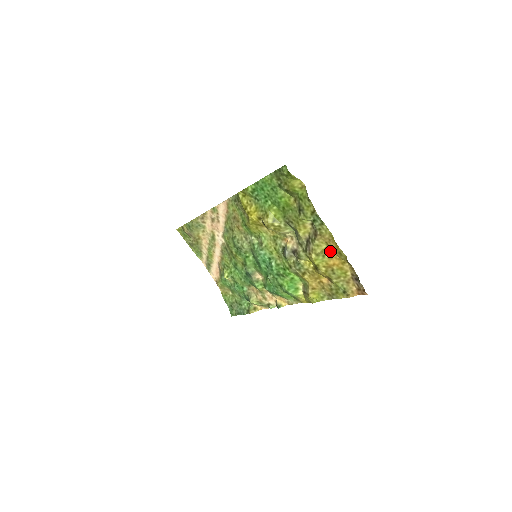
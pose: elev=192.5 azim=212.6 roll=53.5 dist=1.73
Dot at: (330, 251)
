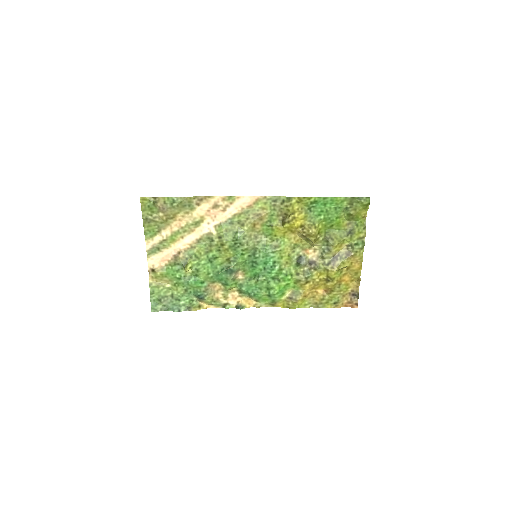
Dot at: (347, 269)
